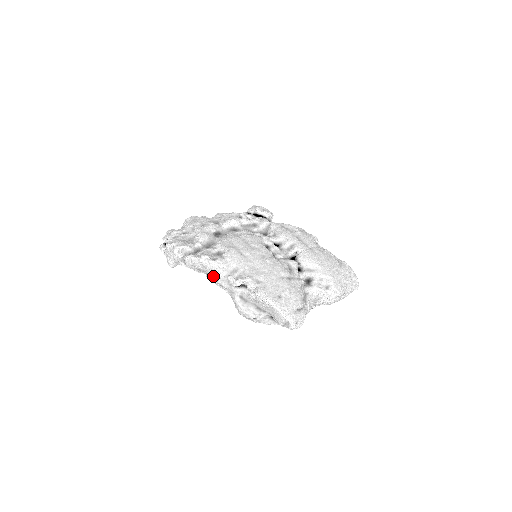
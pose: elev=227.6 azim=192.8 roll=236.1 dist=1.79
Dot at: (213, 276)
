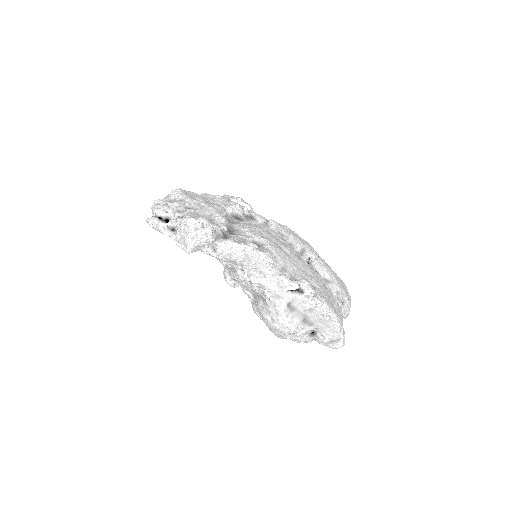
Dot at: (255, 273)
